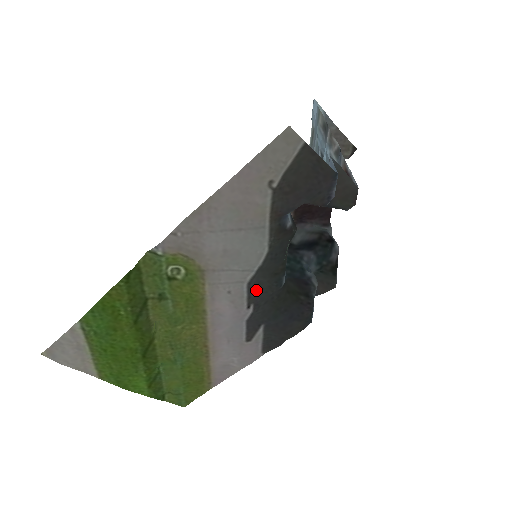
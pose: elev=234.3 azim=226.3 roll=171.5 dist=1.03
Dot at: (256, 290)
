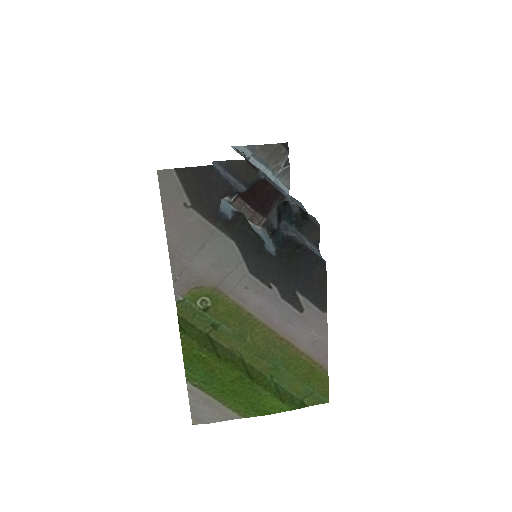
Dot at: (261, 272)
